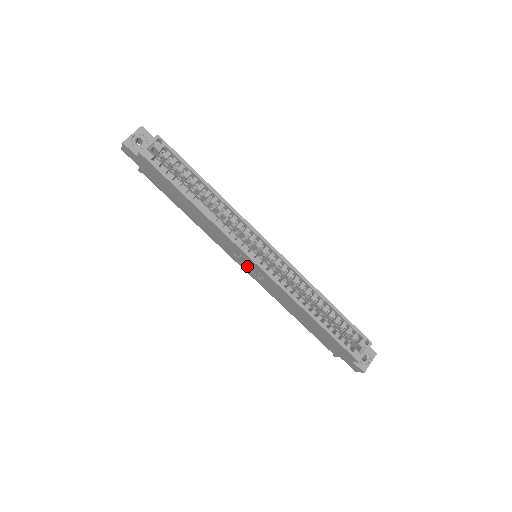
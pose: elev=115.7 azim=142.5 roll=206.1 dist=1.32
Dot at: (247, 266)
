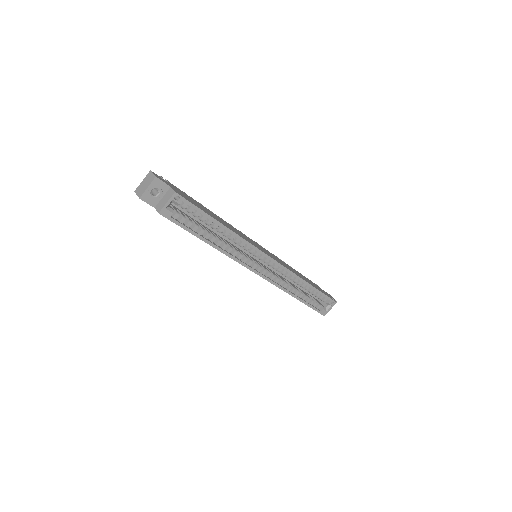
Dot at: occluded
